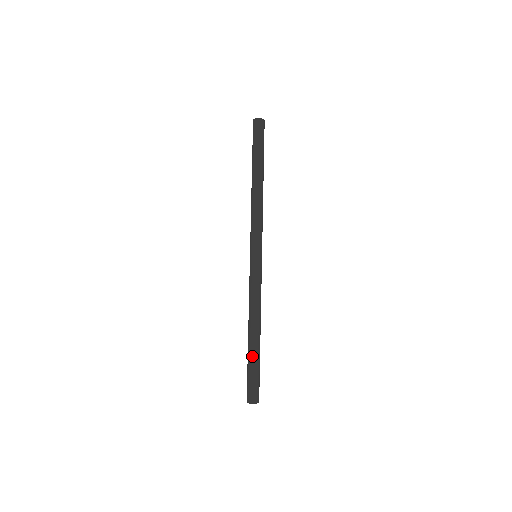
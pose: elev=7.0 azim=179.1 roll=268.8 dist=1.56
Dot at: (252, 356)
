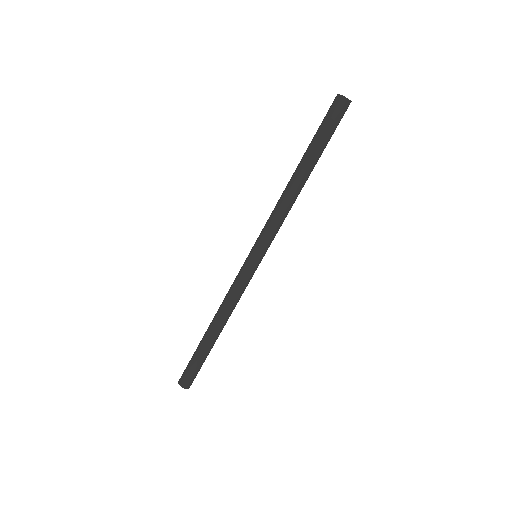
Dot at: (199, 346)
